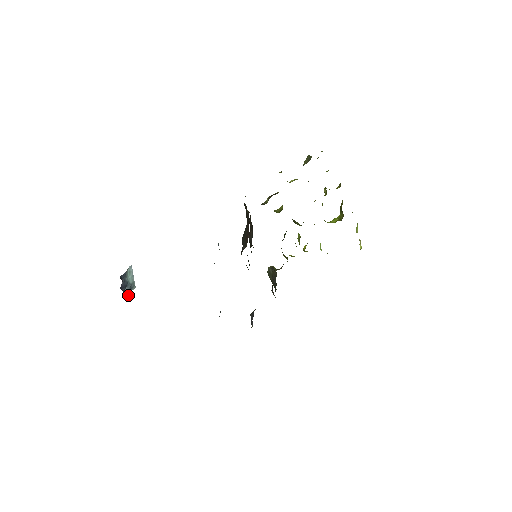
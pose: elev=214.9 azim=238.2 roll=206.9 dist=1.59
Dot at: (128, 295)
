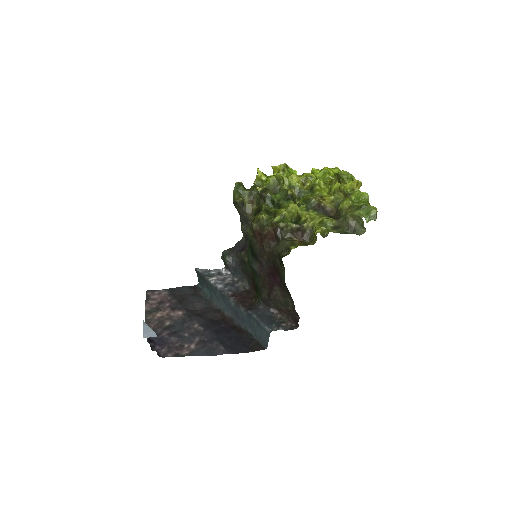
Dot at: occluded
